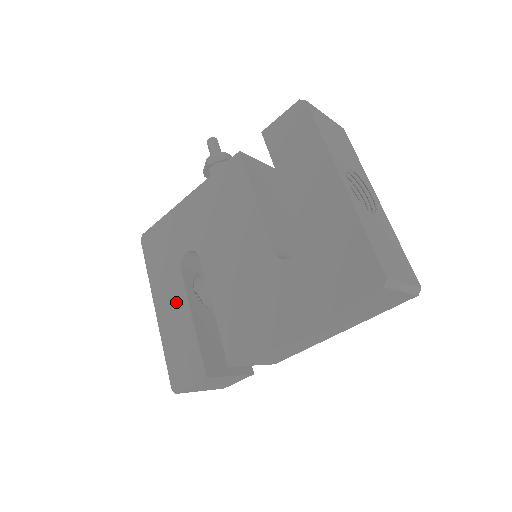
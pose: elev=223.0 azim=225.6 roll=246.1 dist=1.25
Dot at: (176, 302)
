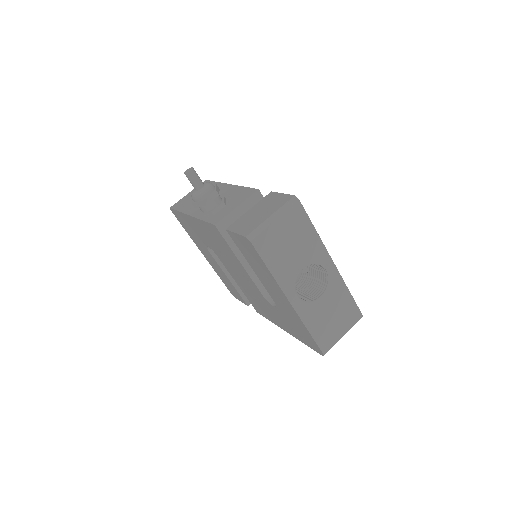
Dot at: (214, 263)
